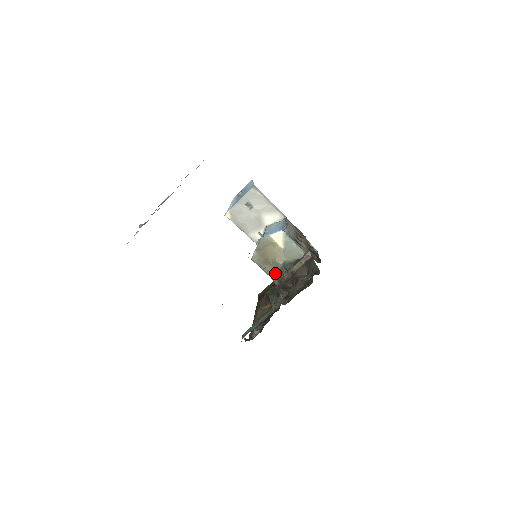
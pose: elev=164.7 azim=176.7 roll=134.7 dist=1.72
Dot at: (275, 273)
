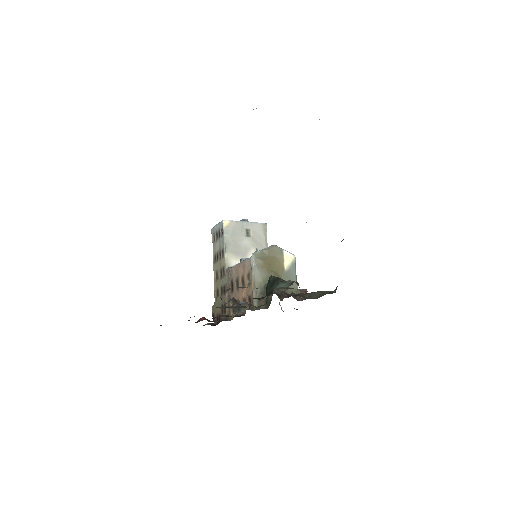
Dot at: (265, 282)
